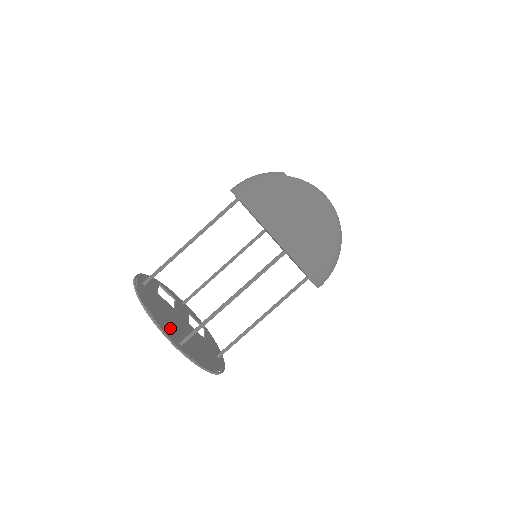
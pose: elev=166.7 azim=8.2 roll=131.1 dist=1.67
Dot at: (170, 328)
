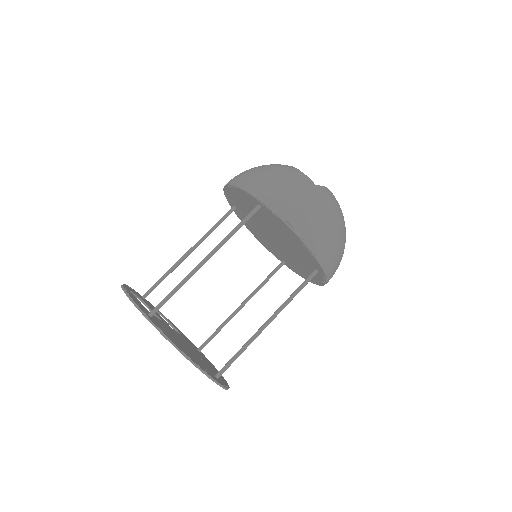
Dot at: (200, 363)
